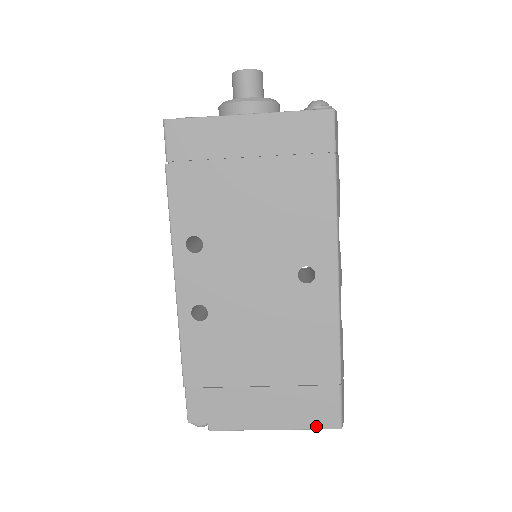
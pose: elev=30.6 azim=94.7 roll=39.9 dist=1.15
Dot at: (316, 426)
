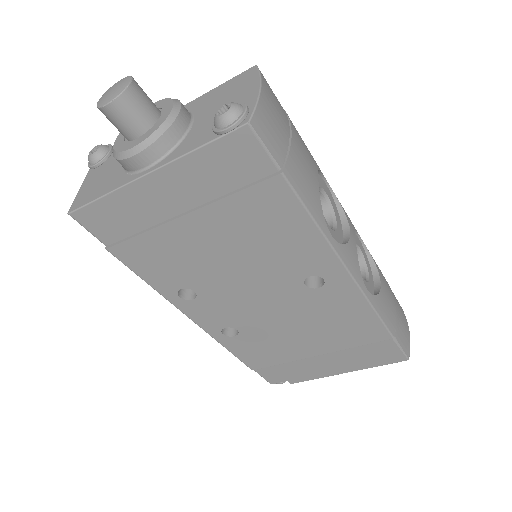
Dot at: (383, 364)
